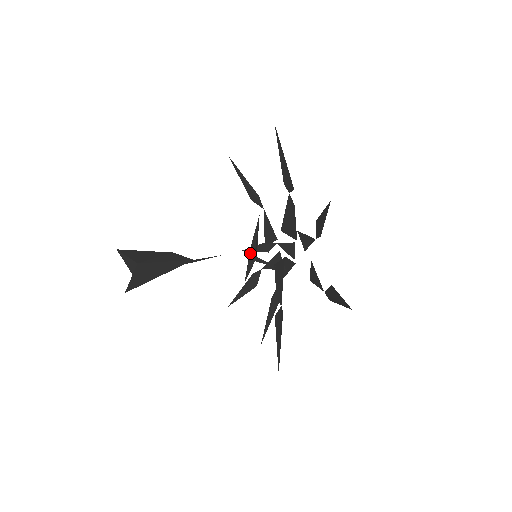
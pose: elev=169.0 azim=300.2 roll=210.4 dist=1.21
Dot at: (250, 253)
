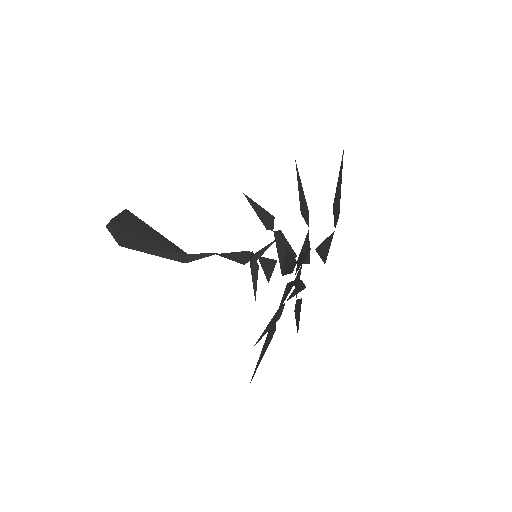
Dot at: (250, 262)
